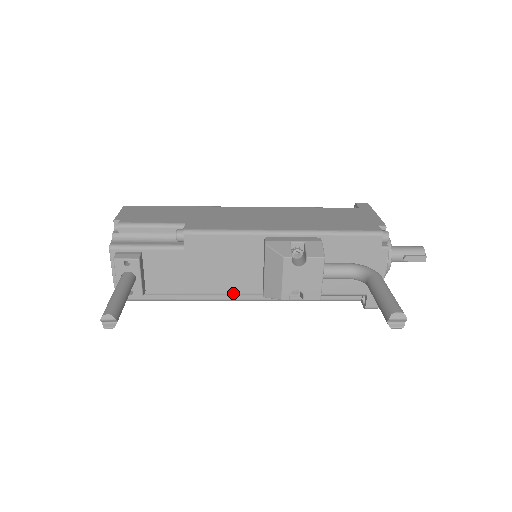
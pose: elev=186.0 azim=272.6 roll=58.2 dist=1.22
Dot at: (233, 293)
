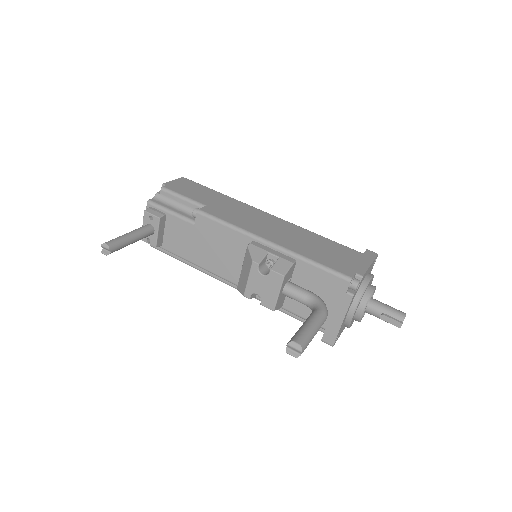
Dot at: (220, 276)
